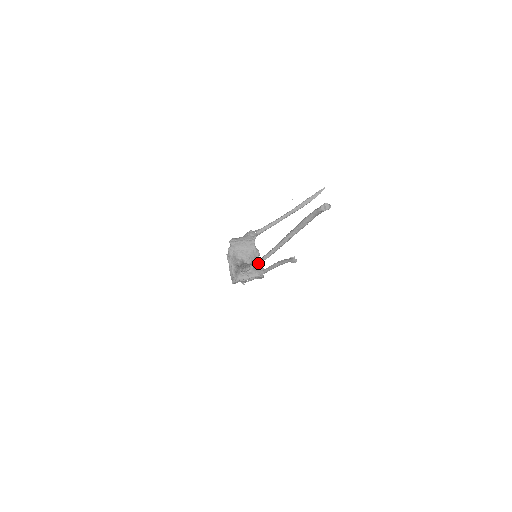
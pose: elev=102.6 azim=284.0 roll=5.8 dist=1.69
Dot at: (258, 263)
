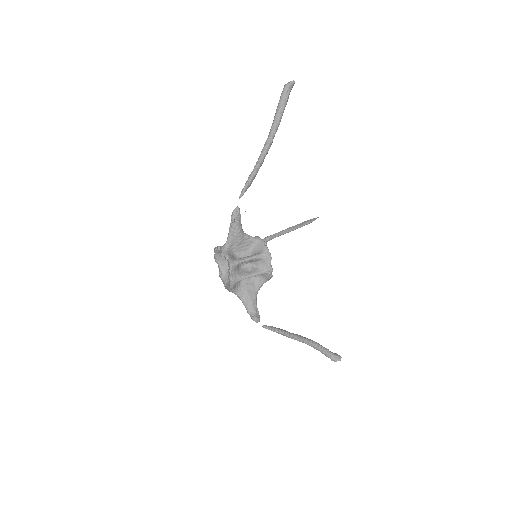
Dot at: (245, 186)
